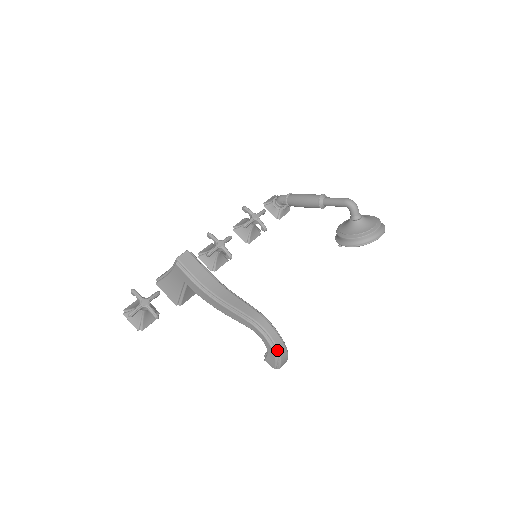
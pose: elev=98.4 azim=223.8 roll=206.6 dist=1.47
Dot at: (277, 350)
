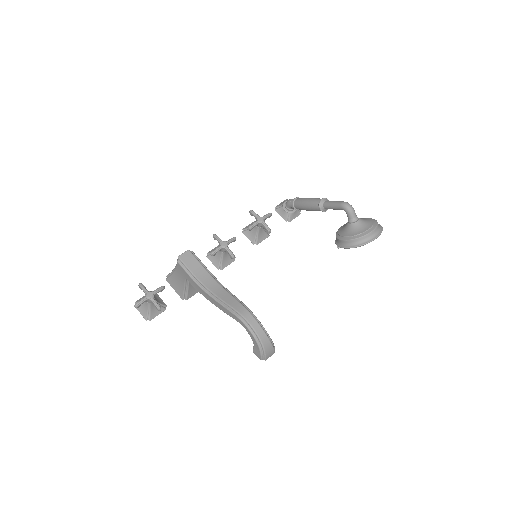
Dot at: (260, 342)
